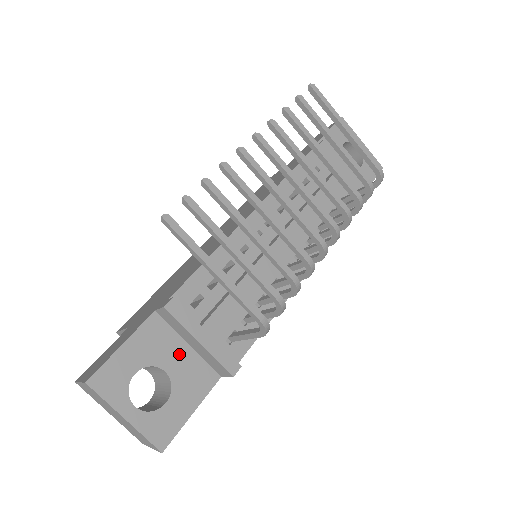
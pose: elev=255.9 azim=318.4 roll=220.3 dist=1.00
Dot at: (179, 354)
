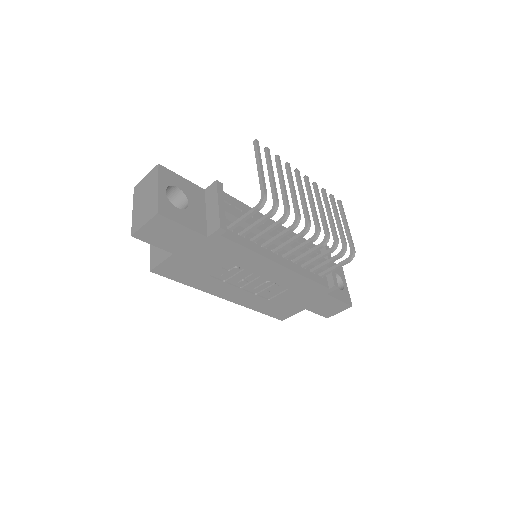
Dot at: (199, 208)
